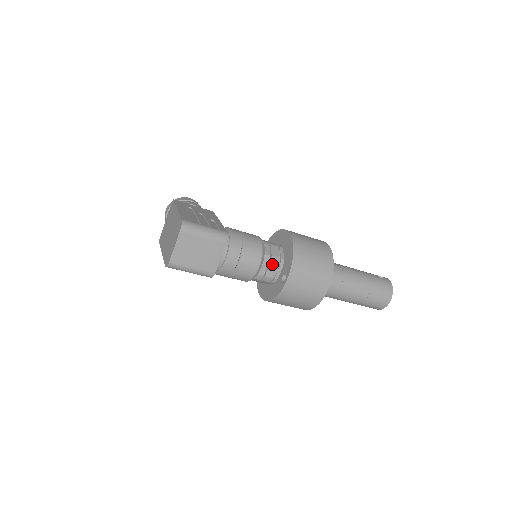
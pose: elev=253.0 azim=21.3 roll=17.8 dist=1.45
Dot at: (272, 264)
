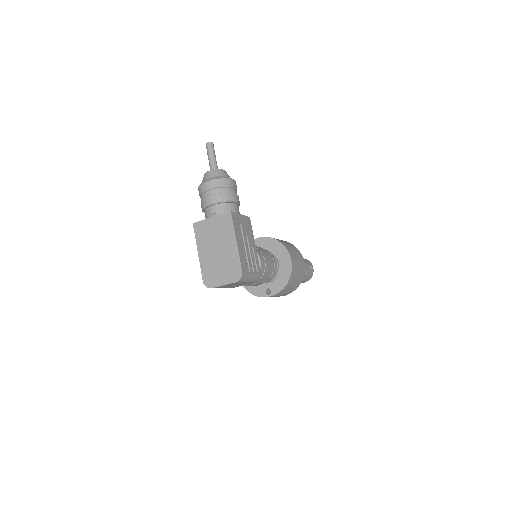
Dot at: (267, 281)
